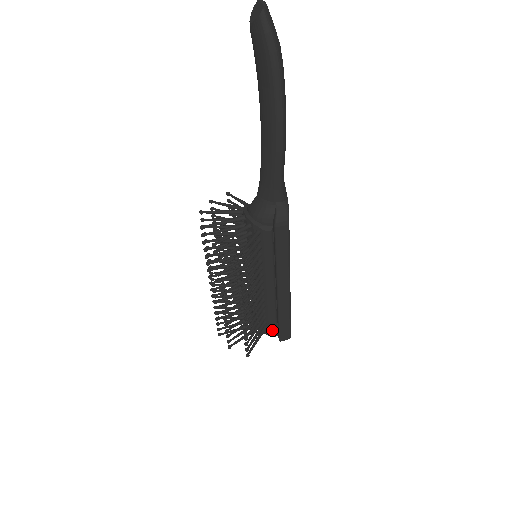
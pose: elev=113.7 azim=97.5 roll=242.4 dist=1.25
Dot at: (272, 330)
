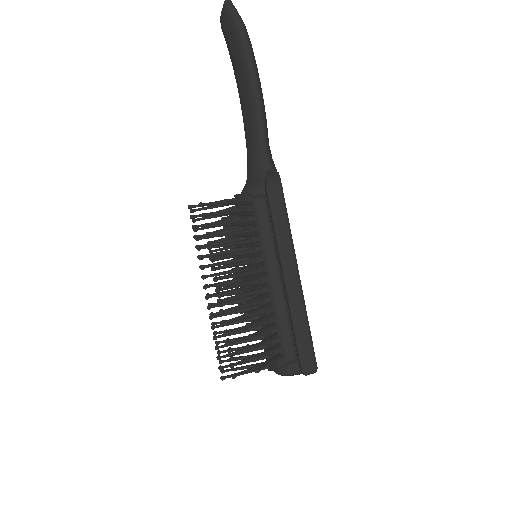
Dot at: (290, 357)
